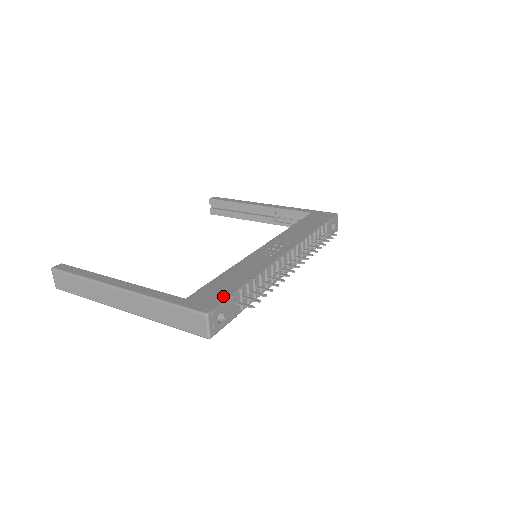
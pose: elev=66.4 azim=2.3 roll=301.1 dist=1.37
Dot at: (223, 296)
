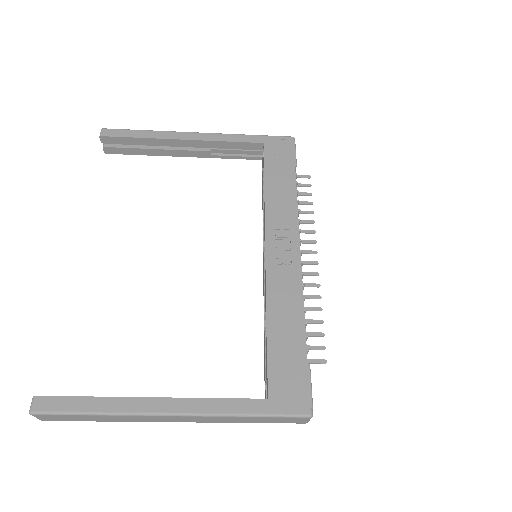
Dot at: (303, 375)
